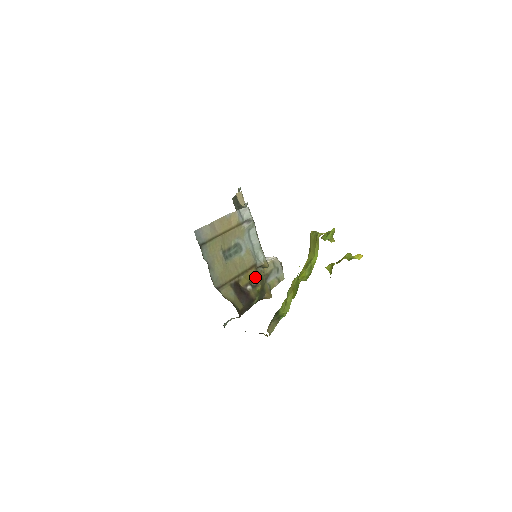
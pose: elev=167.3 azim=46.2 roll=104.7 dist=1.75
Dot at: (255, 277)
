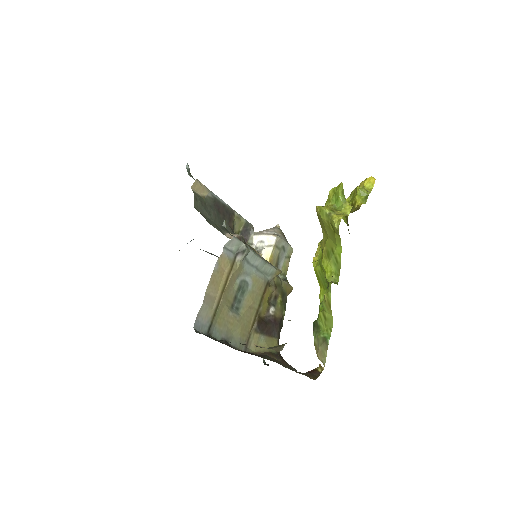
Dot at: (271, 292)
